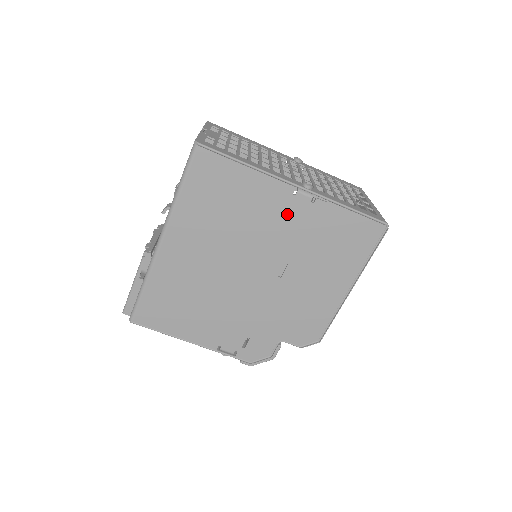
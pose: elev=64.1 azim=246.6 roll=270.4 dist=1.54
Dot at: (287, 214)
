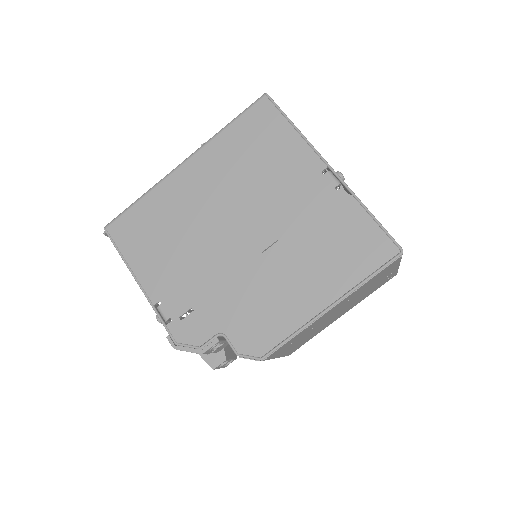
Dot at: (306, 190)
